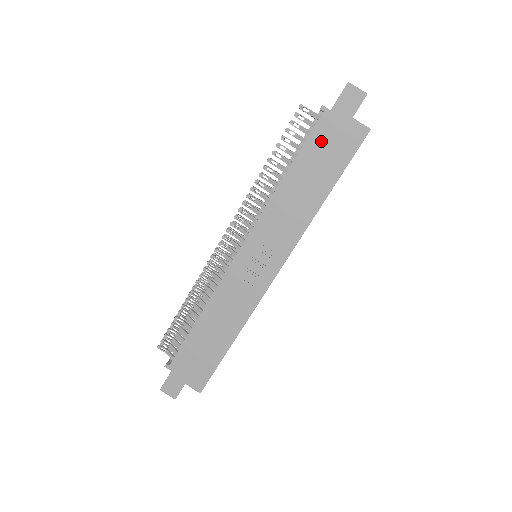
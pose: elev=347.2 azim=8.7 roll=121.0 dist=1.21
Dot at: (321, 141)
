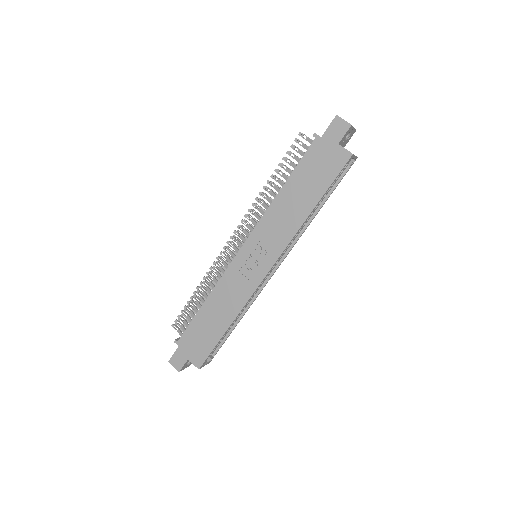
Dot at: (312, 162)
